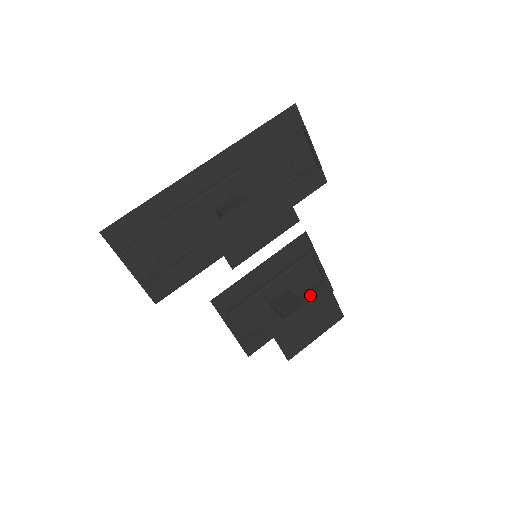
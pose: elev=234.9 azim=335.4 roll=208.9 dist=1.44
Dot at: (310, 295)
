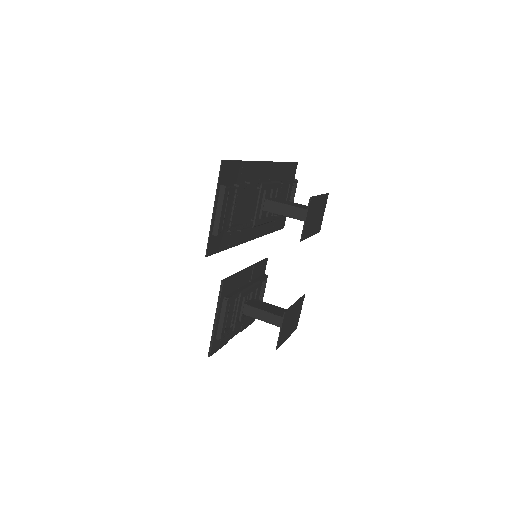
Dot at: occluded
